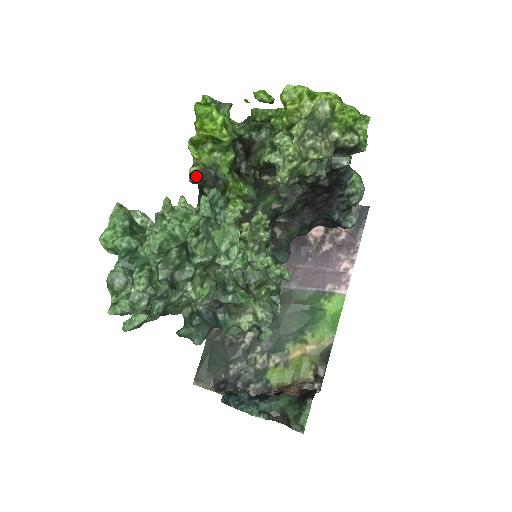
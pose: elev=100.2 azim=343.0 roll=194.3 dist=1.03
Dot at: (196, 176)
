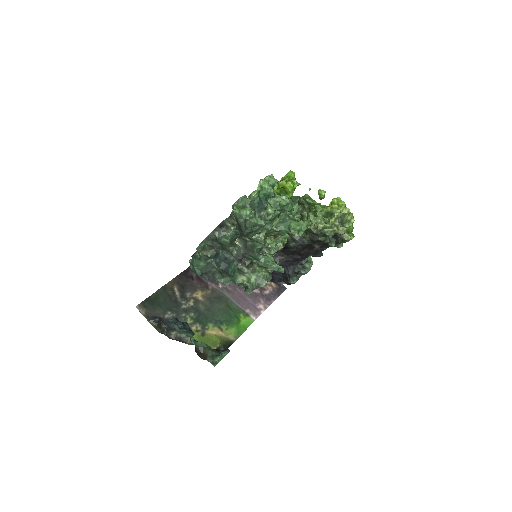
Dot at: occluded
